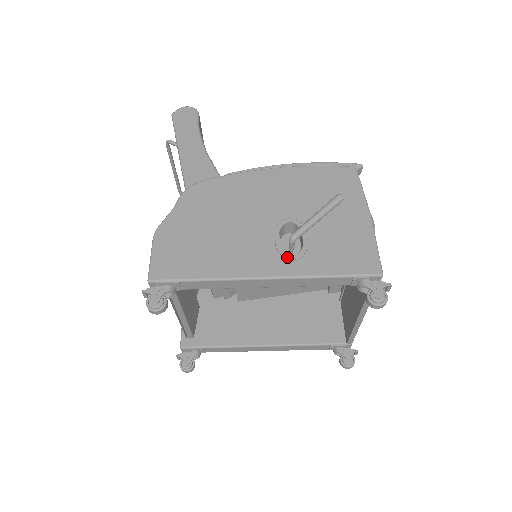
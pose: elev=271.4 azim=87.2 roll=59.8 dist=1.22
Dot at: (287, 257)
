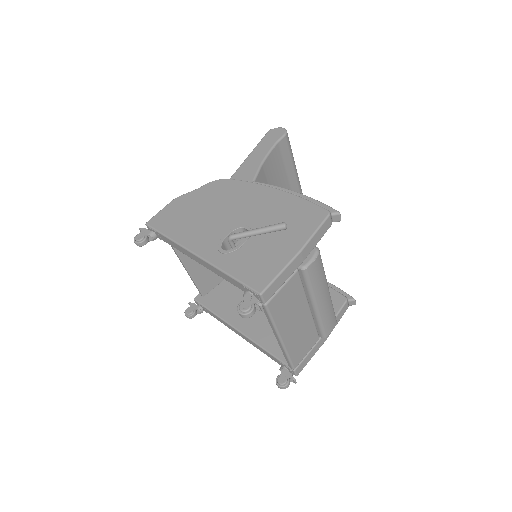
Dot at: (219, 249)
